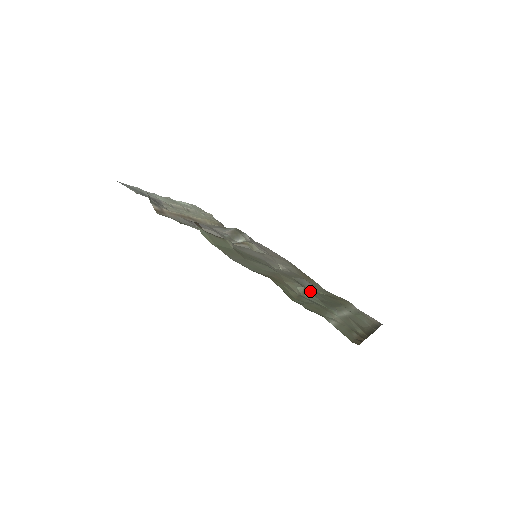
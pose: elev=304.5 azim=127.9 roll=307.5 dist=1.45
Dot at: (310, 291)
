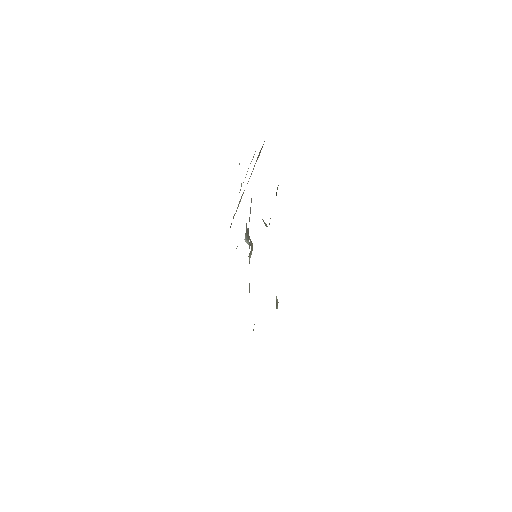
Dot at: occluded
